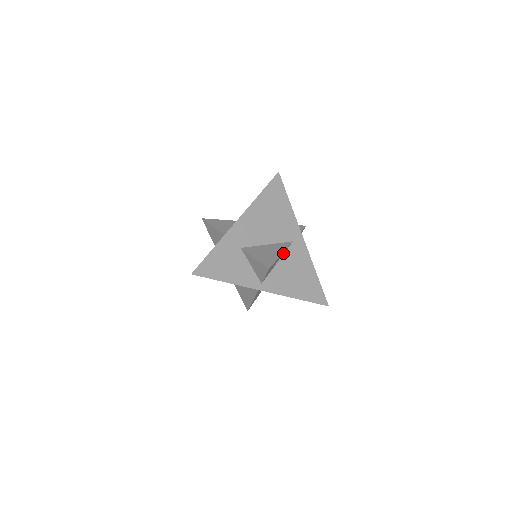
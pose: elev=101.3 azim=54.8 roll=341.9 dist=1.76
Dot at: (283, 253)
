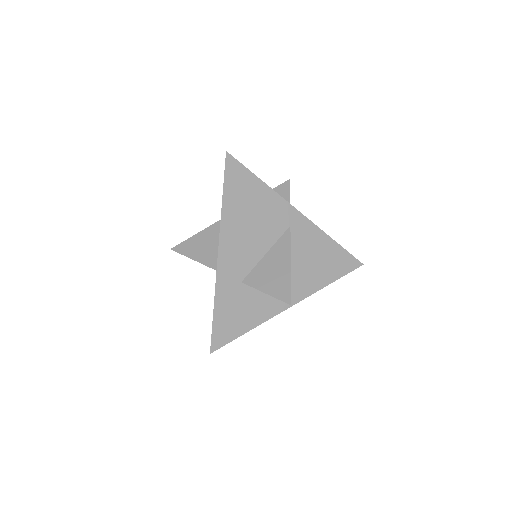
Dot at: occluded
